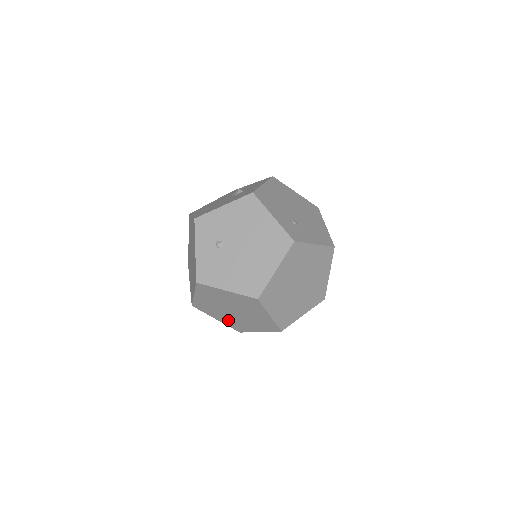
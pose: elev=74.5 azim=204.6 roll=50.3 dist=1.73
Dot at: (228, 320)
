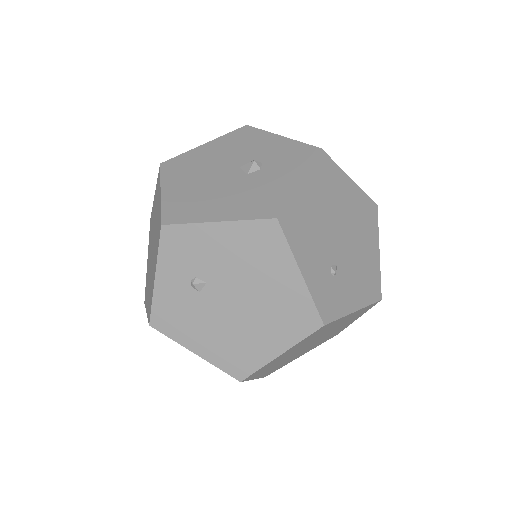
Dot at: occluded
